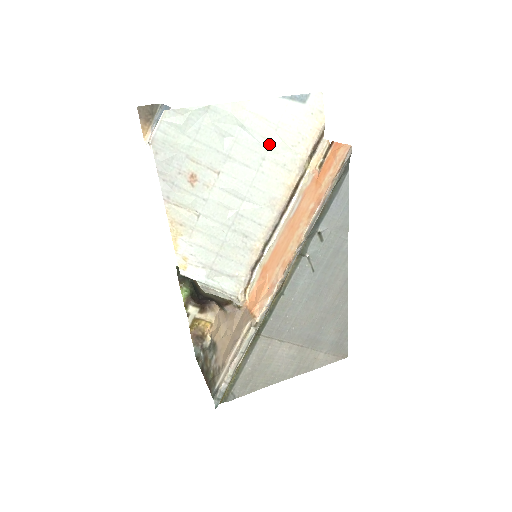
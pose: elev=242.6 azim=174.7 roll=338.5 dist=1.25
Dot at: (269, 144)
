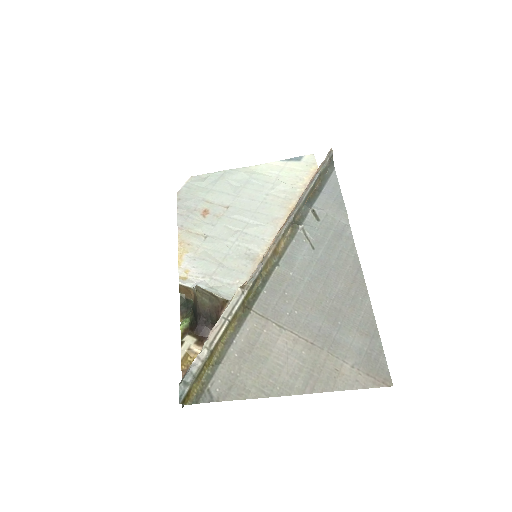
Dot at: (272, 186)
